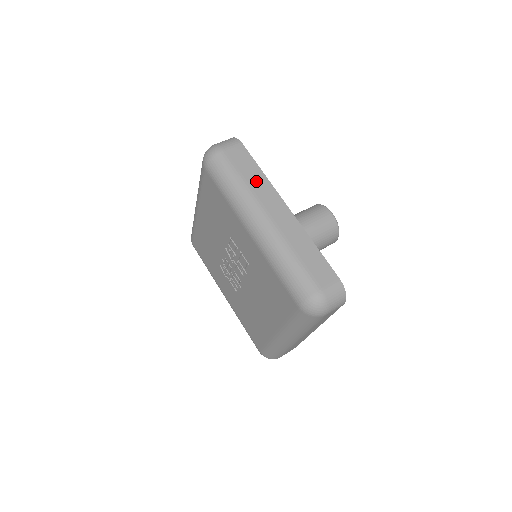
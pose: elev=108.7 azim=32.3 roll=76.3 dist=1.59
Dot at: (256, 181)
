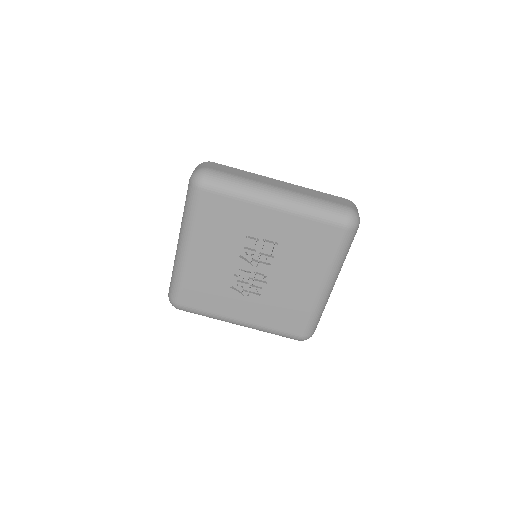
Dot at: (248, 175)
